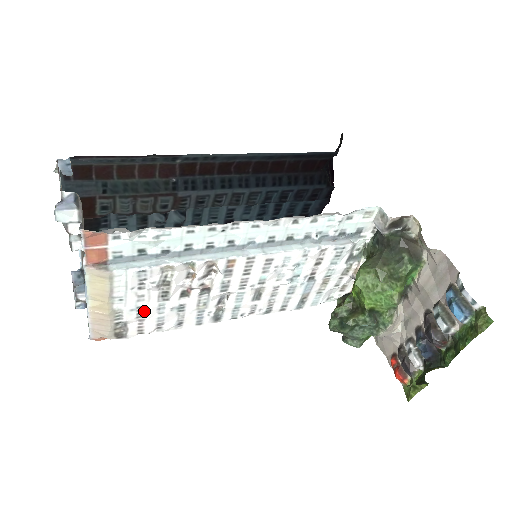
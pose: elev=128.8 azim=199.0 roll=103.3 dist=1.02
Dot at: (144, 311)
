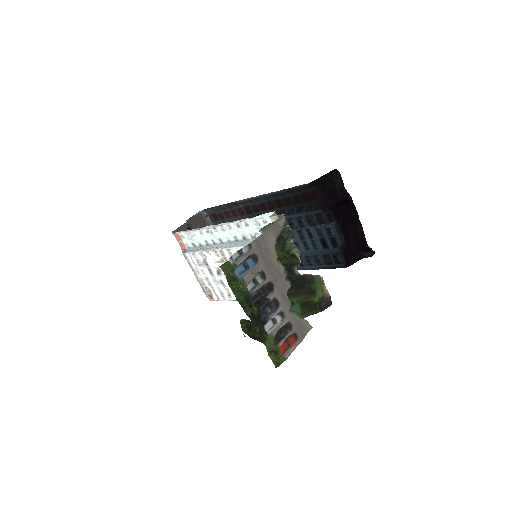
Dot at: (210, 281)
